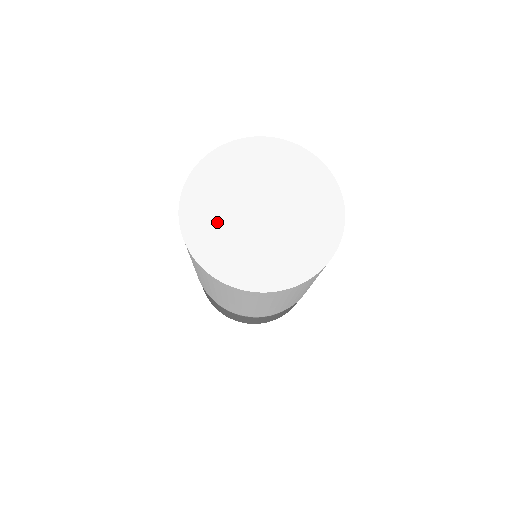
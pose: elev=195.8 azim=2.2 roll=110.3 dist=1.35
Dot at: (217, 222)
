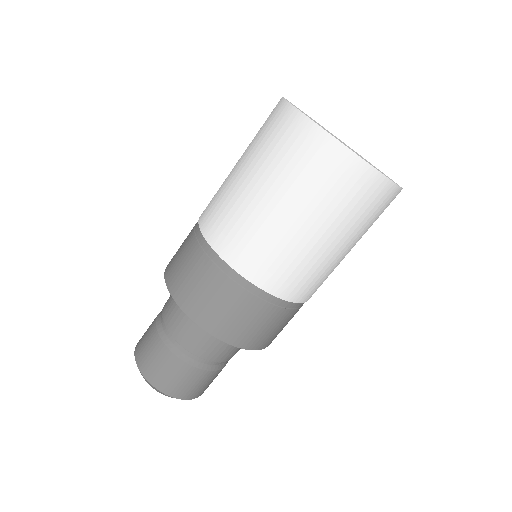
Dot at: occluded
